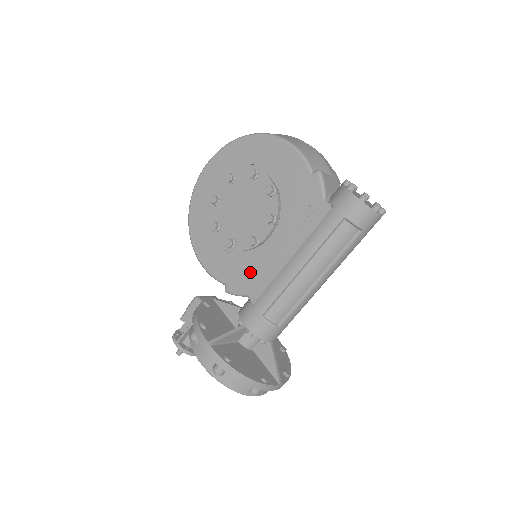
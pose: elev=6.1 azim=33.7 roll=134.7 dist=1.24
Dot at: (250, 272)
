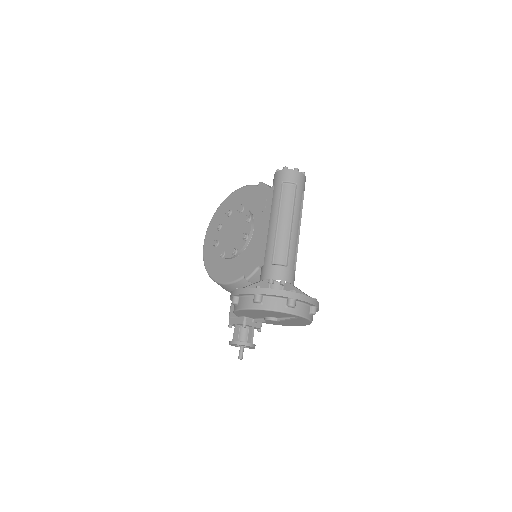
Dot at: (253, 255)
